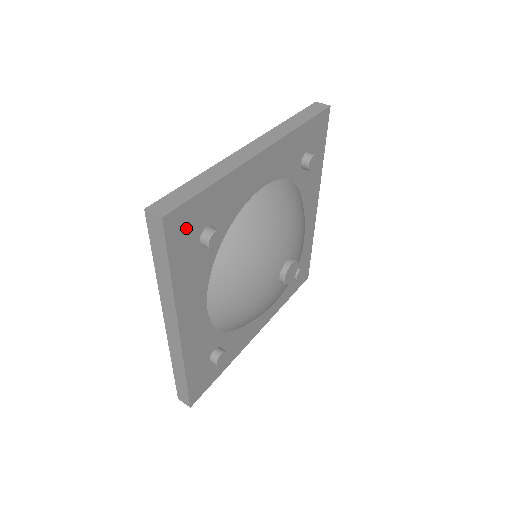
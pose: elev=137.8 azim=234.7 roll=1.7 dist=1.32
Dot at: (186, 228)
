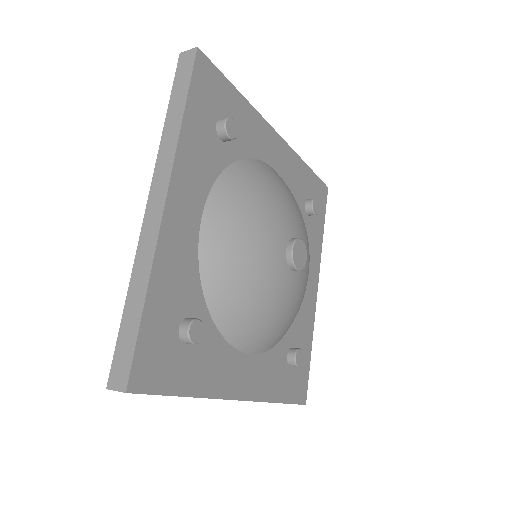
Dot at: (210, 91)
